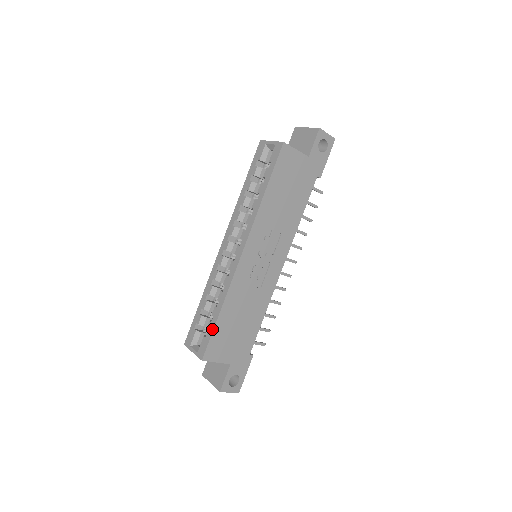
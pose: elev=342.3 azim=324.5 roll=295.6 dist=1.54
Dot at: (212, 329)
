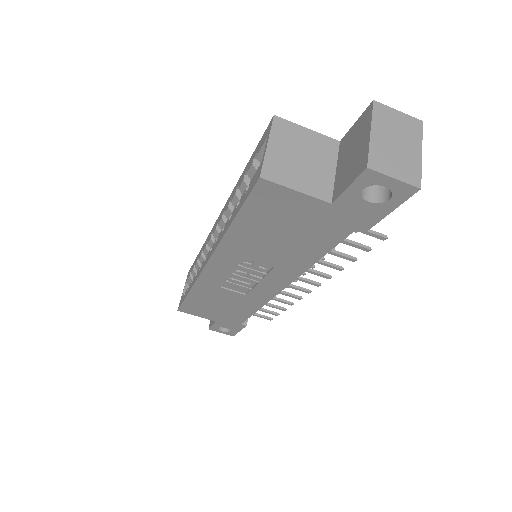
Dot at: (184, 298)
